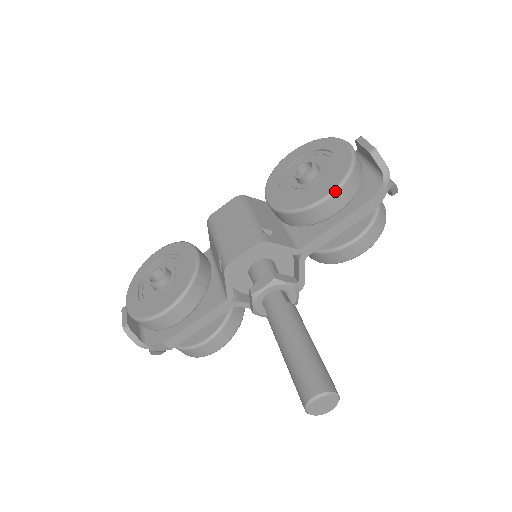
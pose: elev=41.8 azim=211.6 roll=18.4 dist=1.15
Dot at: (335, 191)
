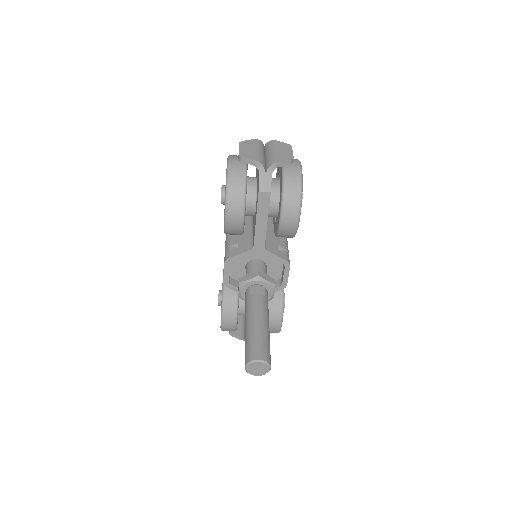
Dot at: (225, 210)
